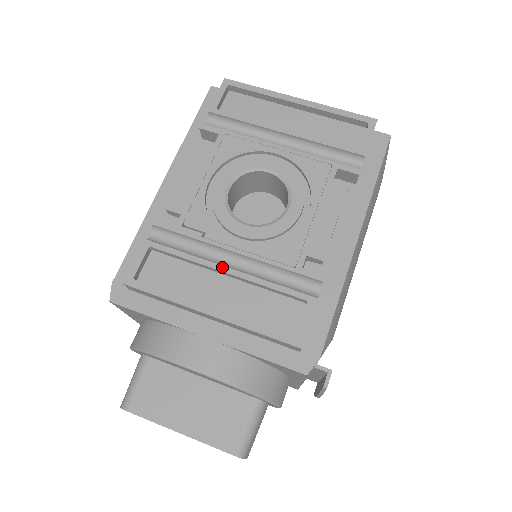
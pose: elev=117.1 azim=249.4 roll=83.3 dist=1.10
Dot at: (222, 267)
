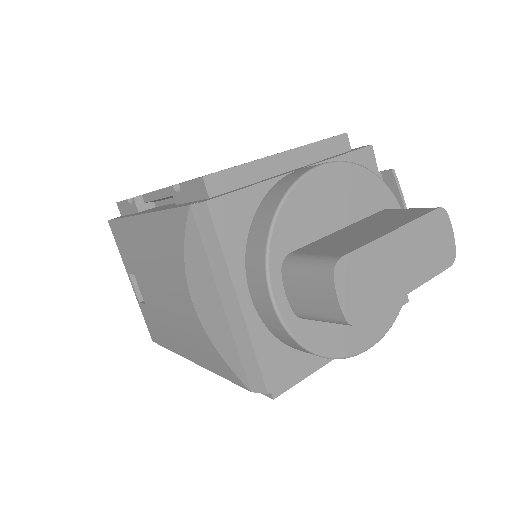
Dot at: occluded
